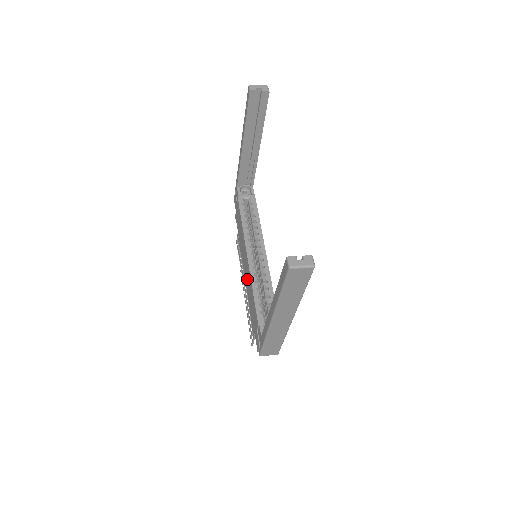
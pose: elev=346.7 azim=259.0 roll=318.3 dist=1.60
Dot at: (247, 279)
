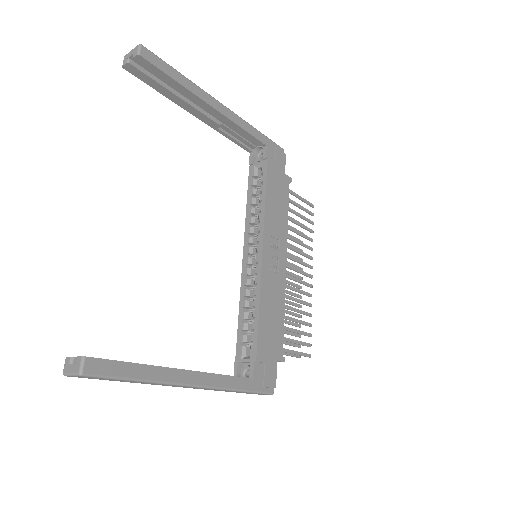
Dot at: occluded
